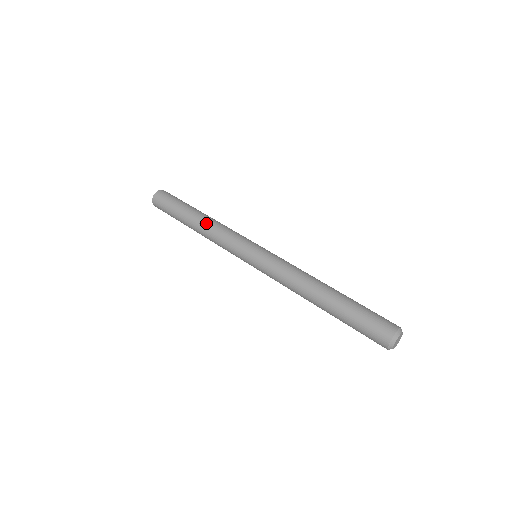
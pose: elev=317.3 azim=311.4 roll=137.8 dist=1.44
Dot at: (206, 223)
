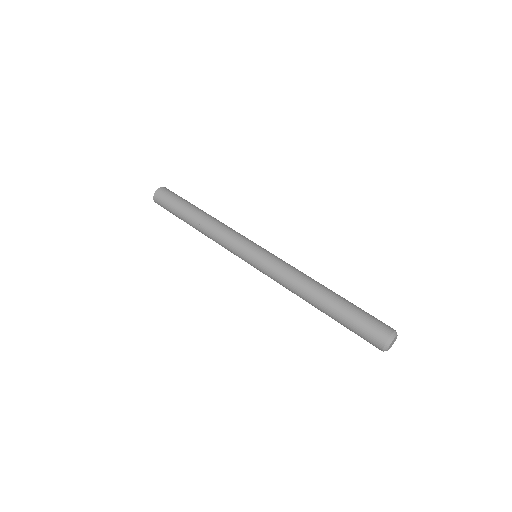
Dot at: (211, 219)
